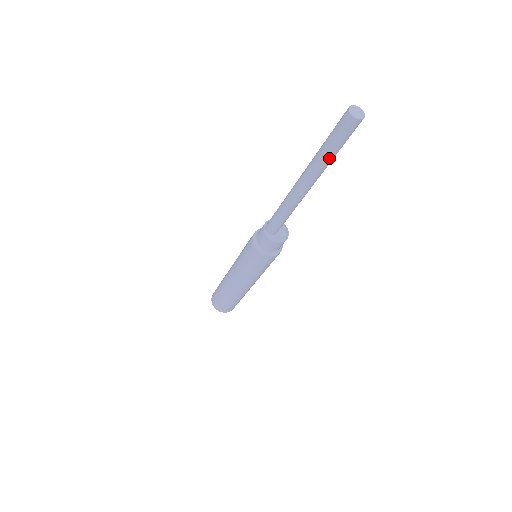
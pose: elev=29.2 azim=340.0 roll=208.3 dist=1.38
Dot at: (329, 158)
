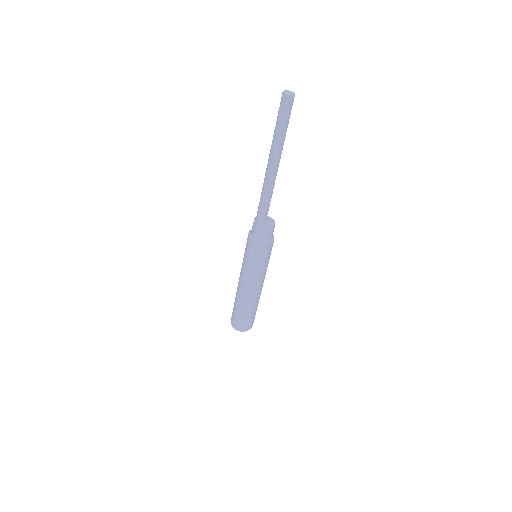
Dot at: (282, 134)
